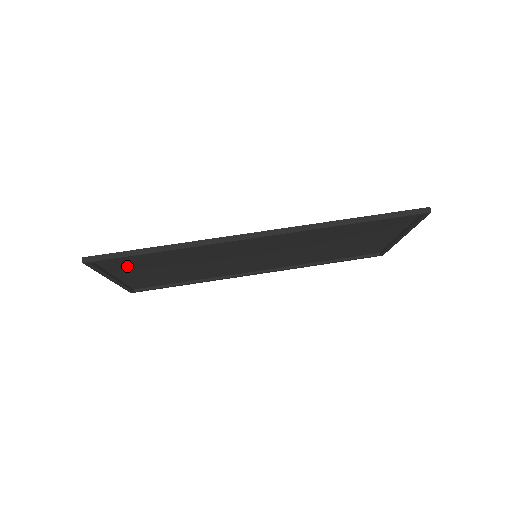
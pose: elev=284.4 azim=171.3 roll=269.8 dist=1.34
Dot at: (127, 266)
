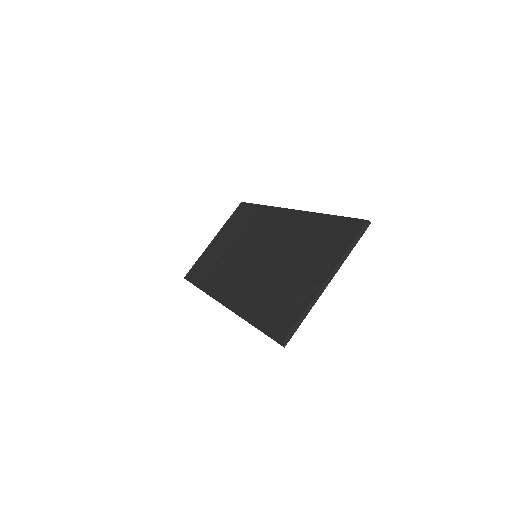
Dot at: (207, 260)
